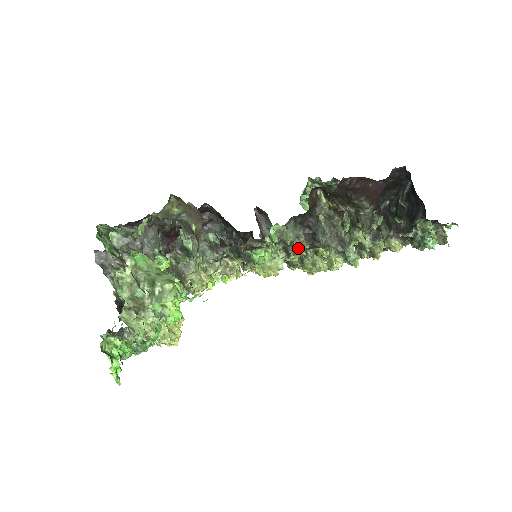
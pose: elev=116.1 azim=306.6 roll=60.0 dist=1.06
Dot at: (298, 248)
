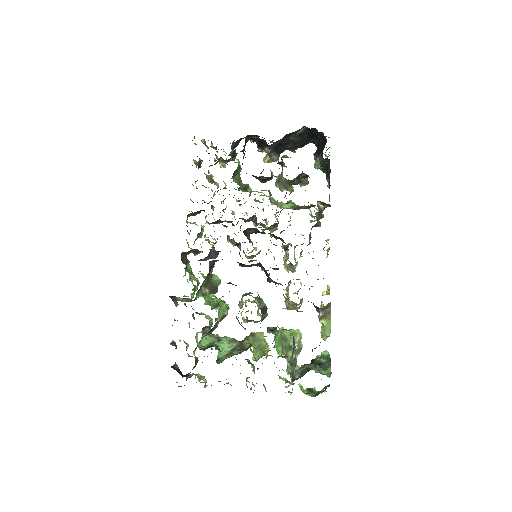
Dot at: occluded
